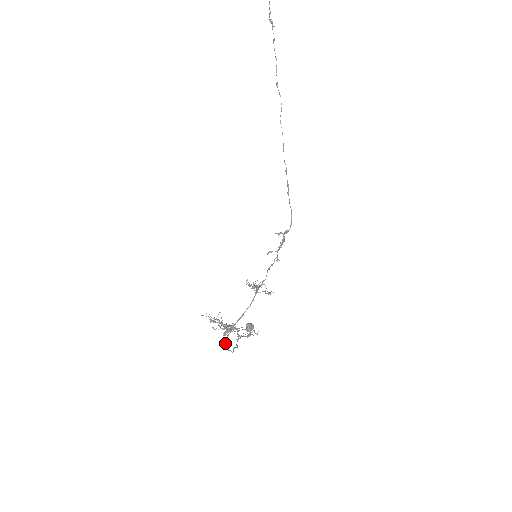
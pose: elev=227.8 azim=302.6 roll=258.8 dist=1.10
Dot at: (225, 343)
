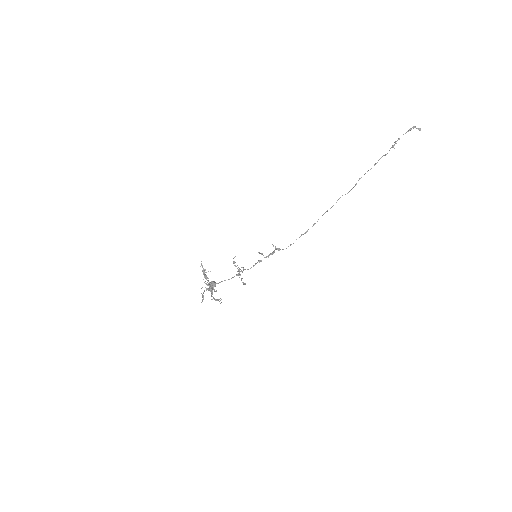
Dot at: occluded
